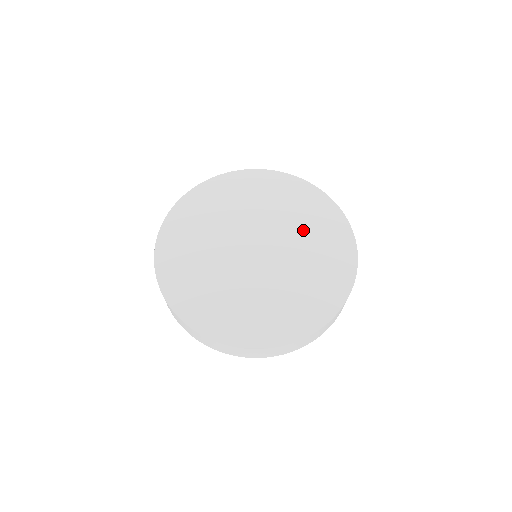
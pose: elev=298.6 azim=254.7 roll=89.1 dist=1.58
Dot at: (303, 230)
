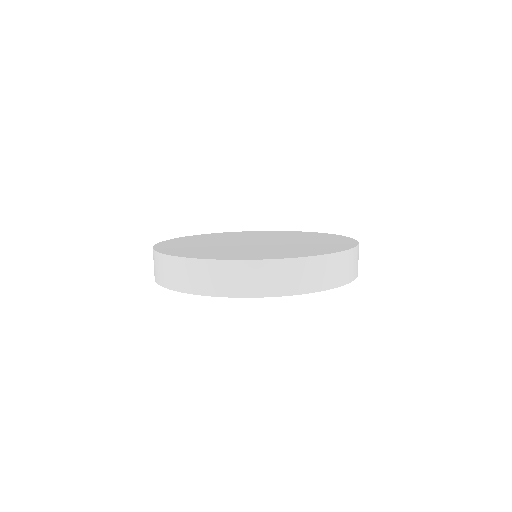
Dot at: (304, 239)
